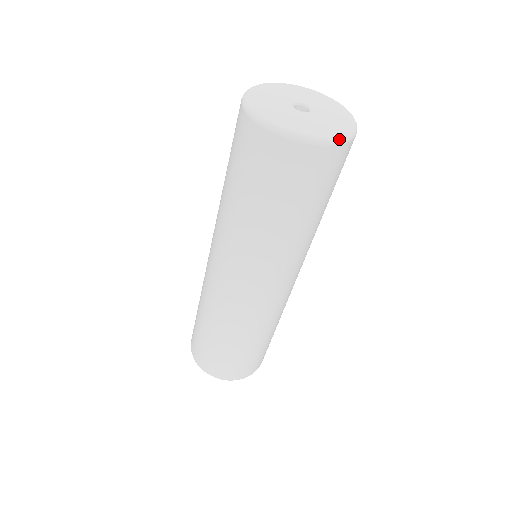
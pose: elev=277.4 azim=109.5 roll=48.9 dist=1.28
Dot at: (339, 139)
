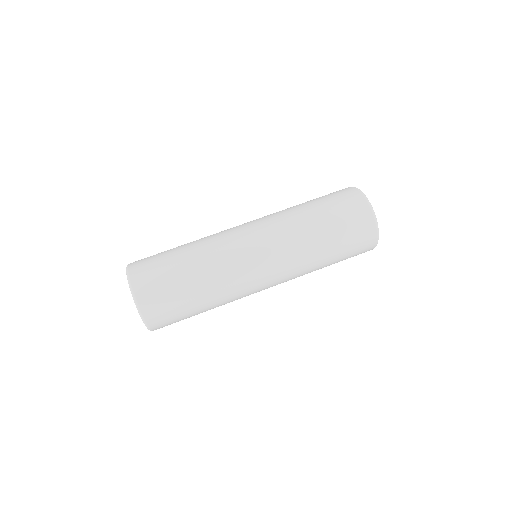
Dot at: (375, 216)
